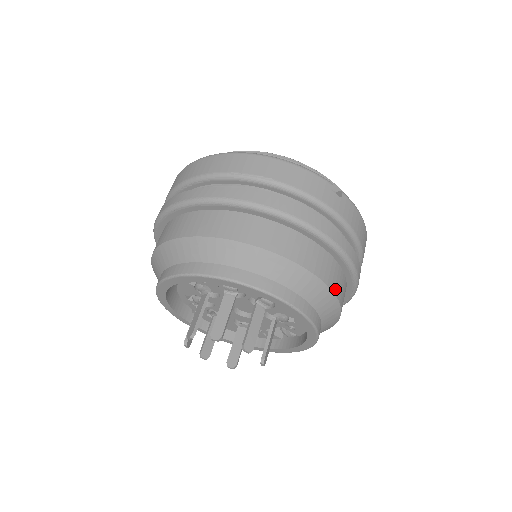
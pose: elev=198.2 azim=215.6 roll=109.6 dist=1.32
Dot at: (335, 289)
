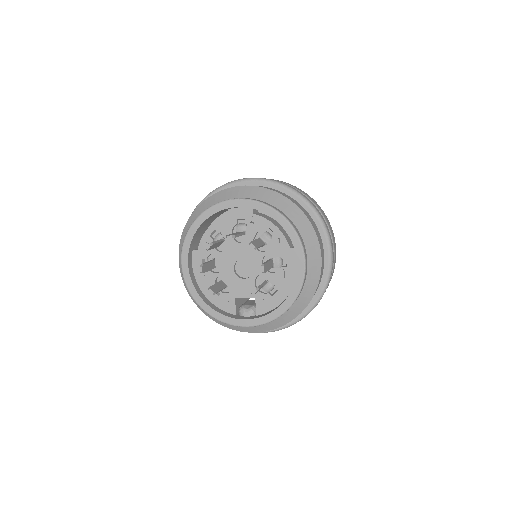
Dot at: occluded
